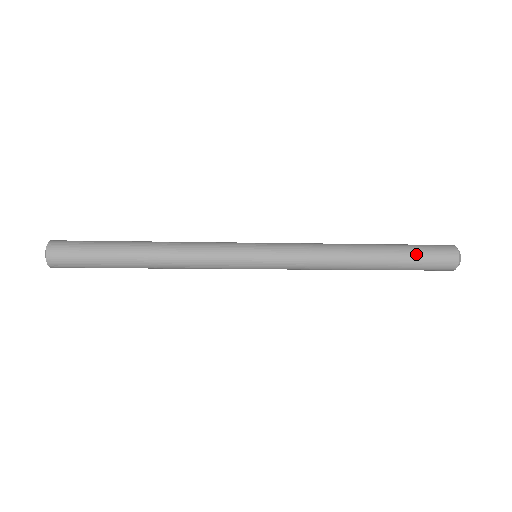
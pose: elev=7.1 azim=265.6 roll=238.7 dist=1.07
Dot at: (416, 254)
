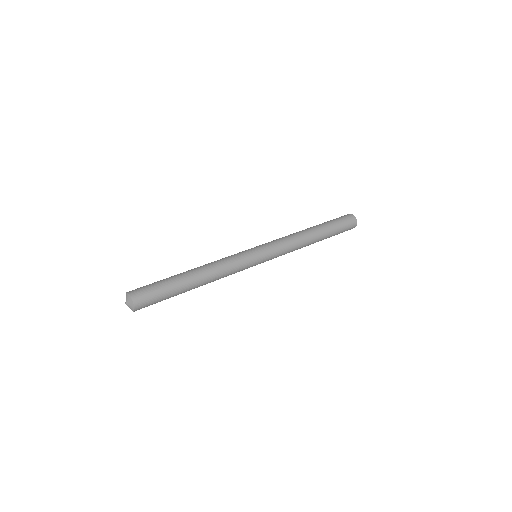
Dot at: (337, 225)
